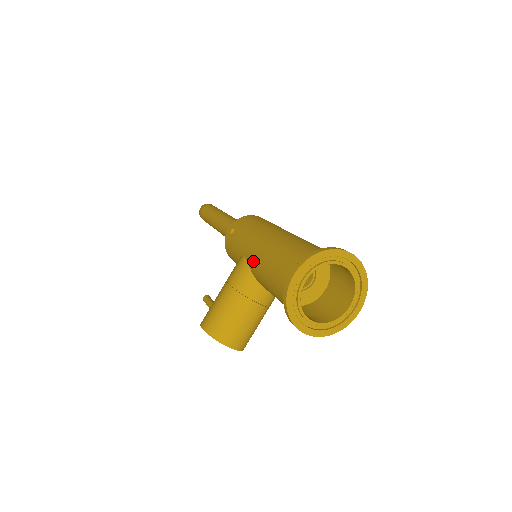
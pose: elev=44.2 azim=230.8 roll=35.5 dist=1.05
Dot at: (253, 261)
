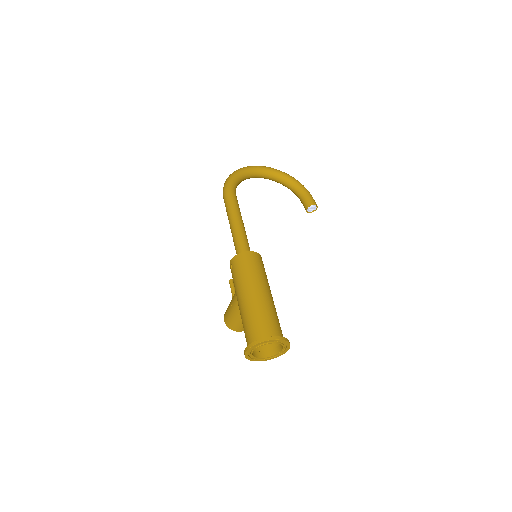
Dot at: (239, 307)
